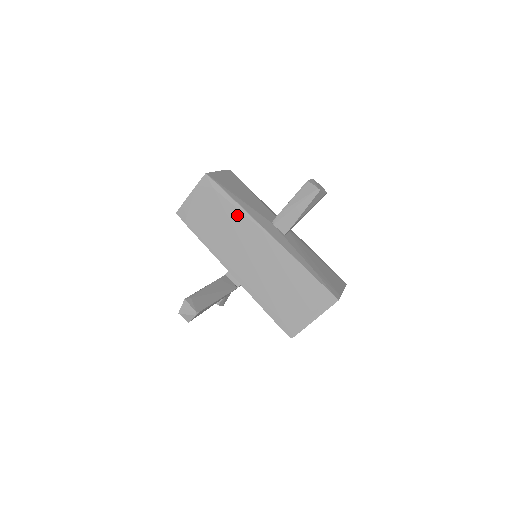
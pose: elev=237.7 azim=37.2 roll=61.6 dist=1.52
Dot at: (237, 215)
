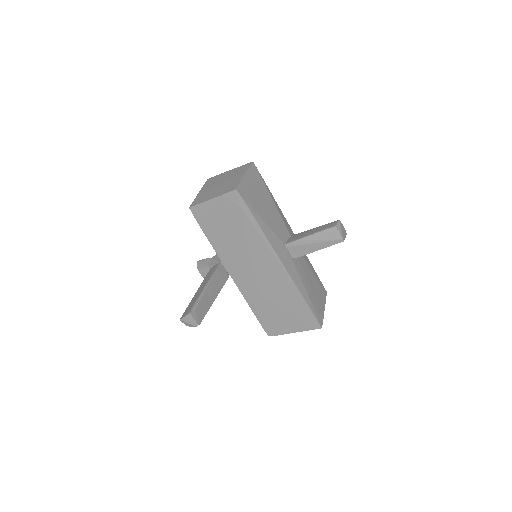
Dot at: (256, 237)
